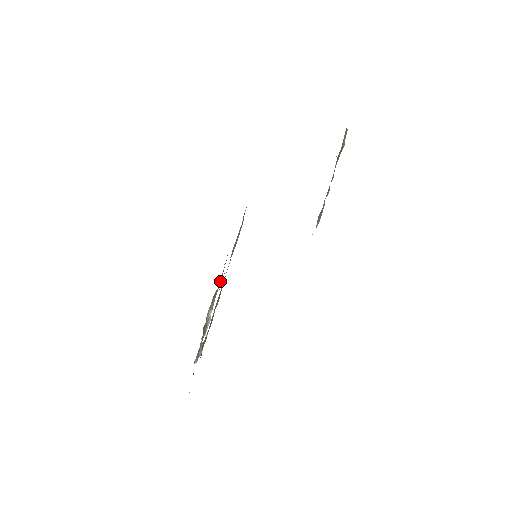
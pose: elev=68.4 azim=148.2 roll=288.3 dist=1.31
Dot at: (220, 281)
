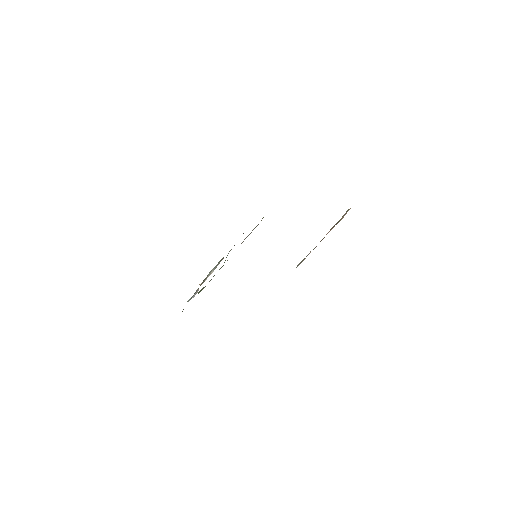
Dot at: (228, 253)
